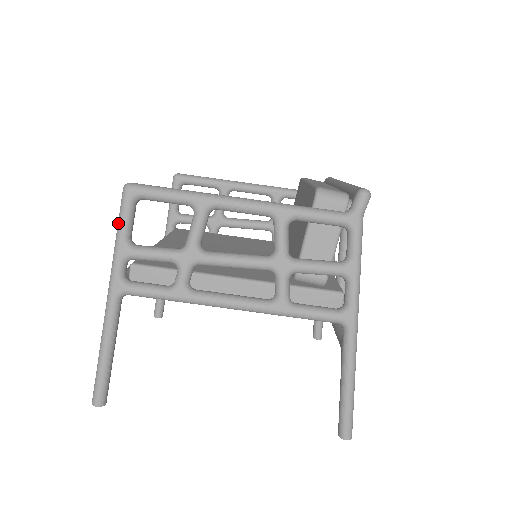
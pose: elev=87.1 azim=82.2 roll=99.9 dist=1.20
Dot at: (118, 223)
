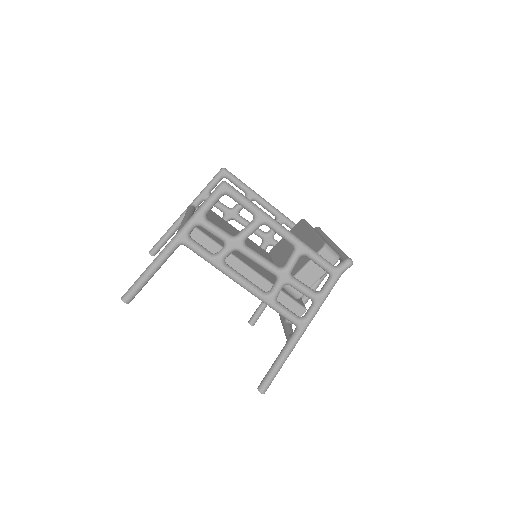
Dot at: (206, 201)
